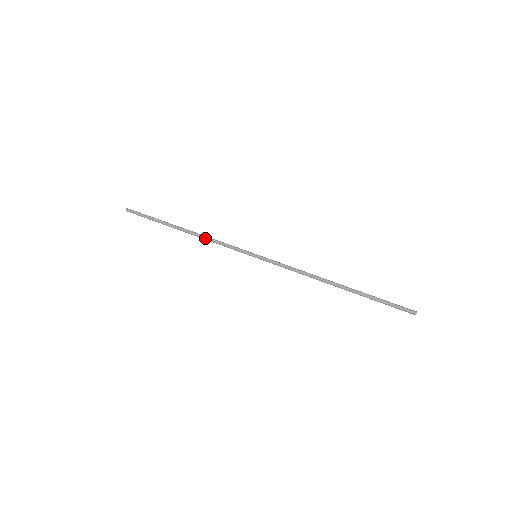
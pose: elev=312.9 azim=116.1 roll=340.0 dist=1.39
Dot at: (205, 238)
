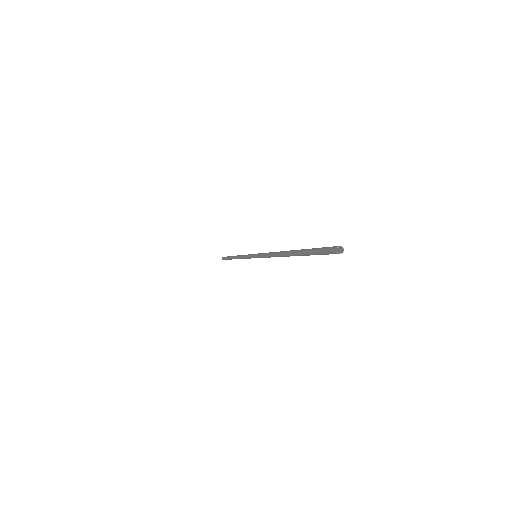
Dot at: (240, 255)
